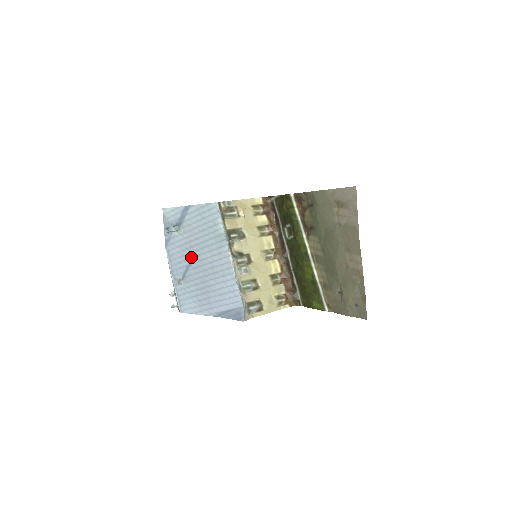
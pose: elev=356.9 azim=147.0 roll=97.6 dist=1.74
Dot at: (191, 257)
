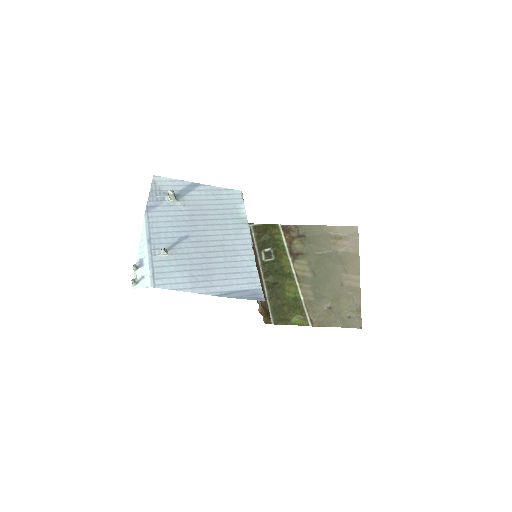
Dot at: (190, 230)
